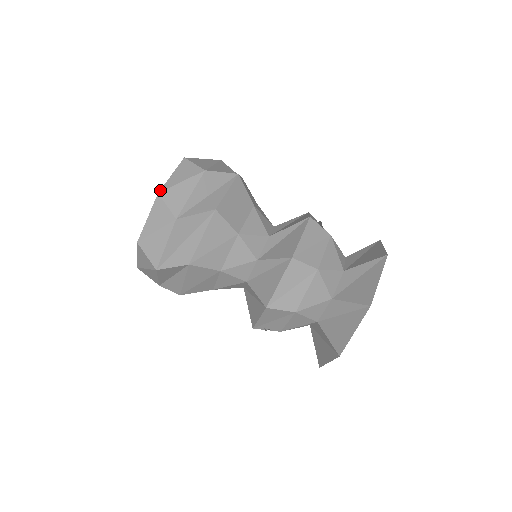
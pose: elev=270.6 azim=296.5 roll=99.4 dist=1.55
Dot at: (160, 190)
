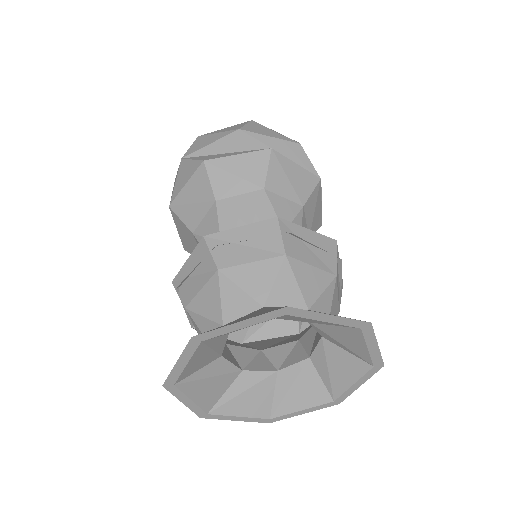
Dot at: (202, 135)
